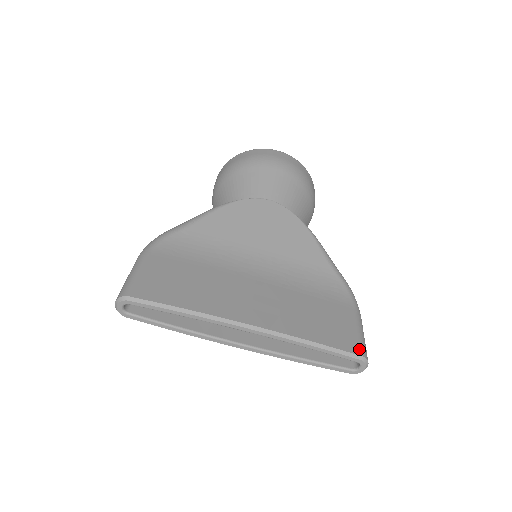
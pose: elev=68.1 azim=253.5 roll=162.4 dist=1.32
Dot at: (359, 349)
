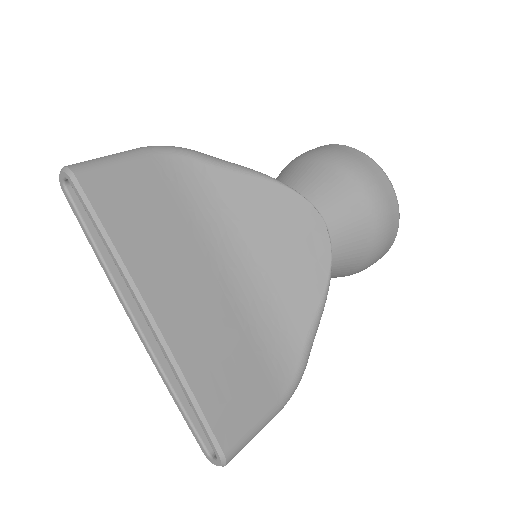
Dot at: (231, 445)
